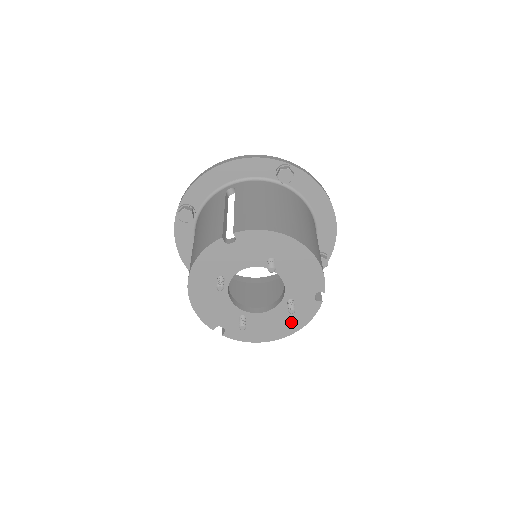
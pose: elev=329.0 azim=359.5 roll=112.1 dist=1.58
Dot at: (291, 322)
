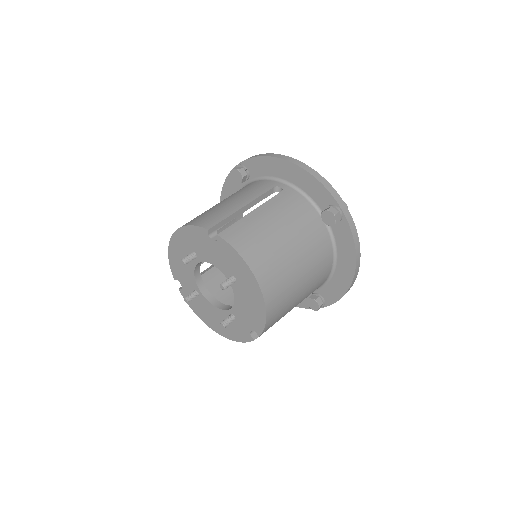
Dot at: (226, 329)
